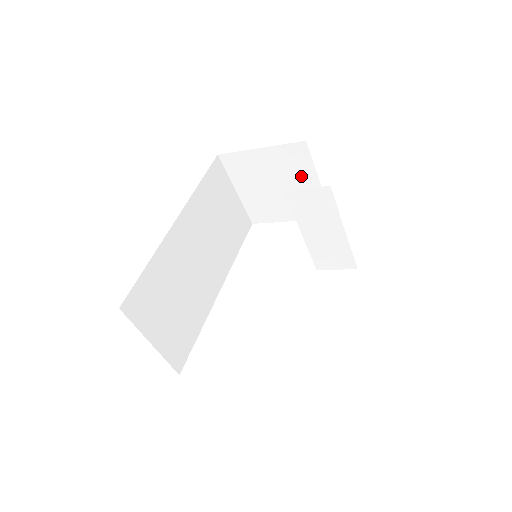
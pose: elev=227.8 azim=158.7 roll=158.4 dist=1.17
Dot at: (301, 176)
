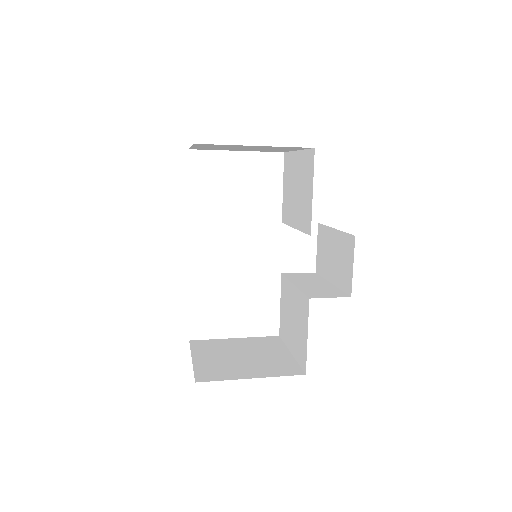
Dot at: (282, 149)
